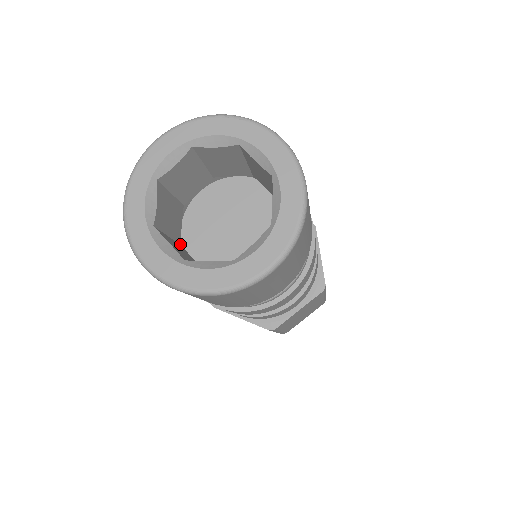
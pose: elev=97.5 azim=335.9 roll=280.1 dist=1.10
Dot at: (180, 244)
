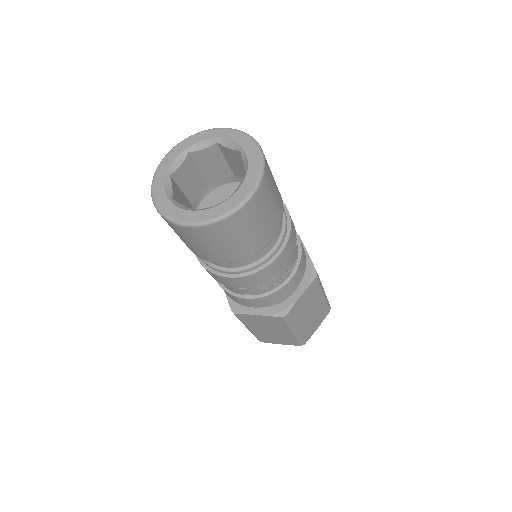
Dot at: occluded
